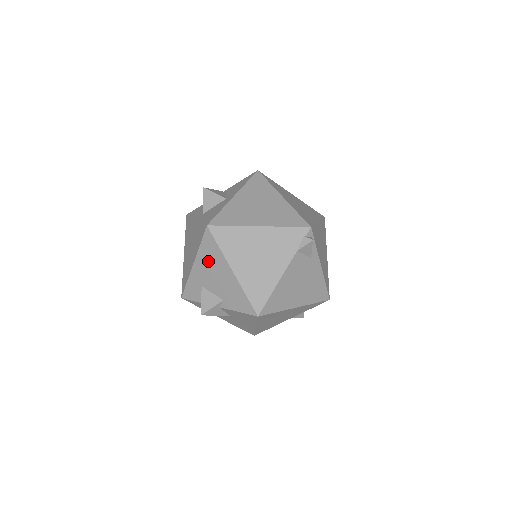
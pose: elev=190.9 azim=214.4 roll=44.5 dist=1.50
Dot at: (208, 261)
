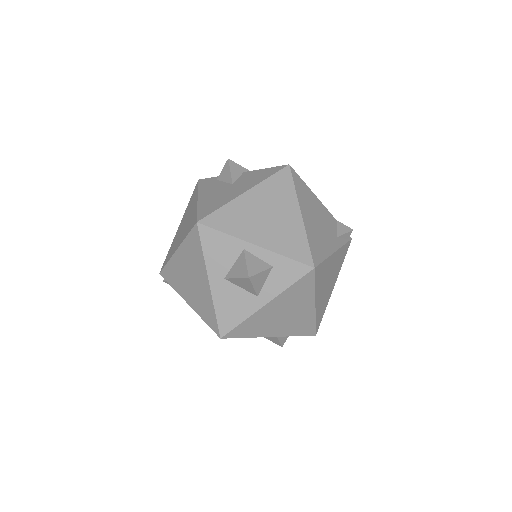
Dot at: occluded
